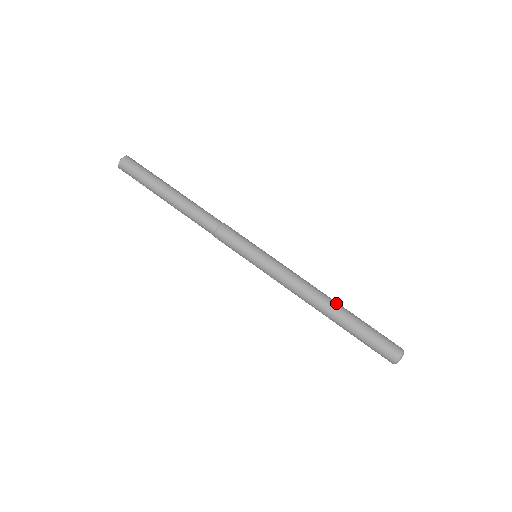
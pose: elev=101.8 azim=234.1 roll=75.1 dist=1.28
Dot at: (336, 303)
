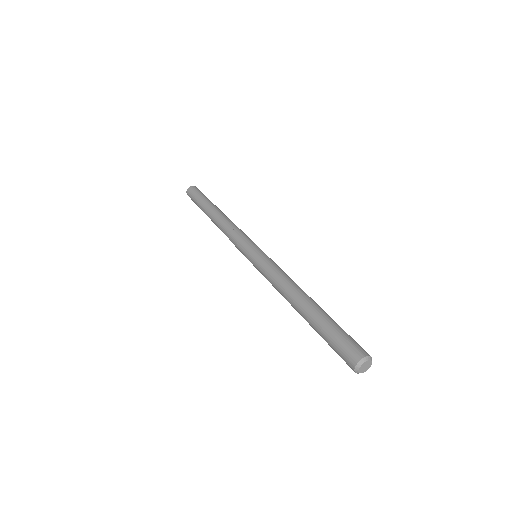
Dot at: occluded
